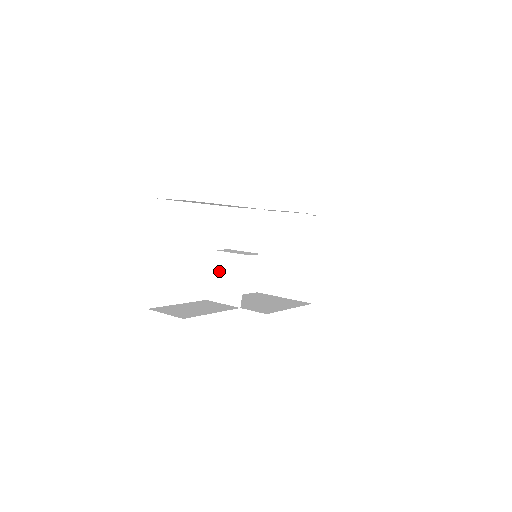
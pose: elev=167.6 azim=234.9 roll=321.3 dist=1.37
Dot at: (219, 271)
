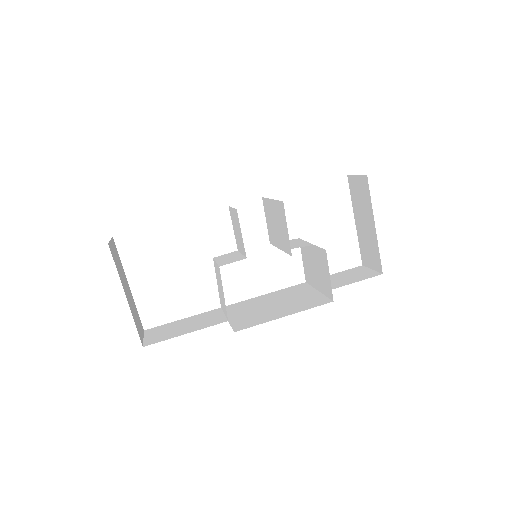
Dot at: (217, 280)
